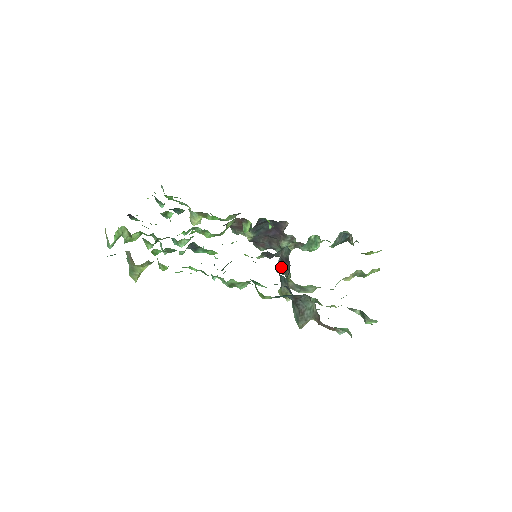
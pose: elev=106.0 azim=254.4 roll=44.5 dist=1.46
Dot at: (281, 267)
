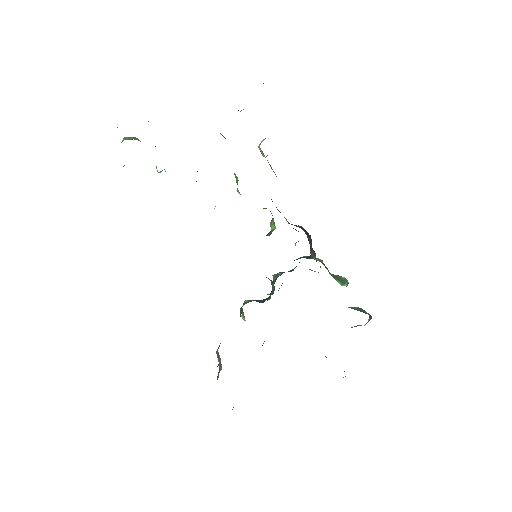
Dot at: (275, 280)
